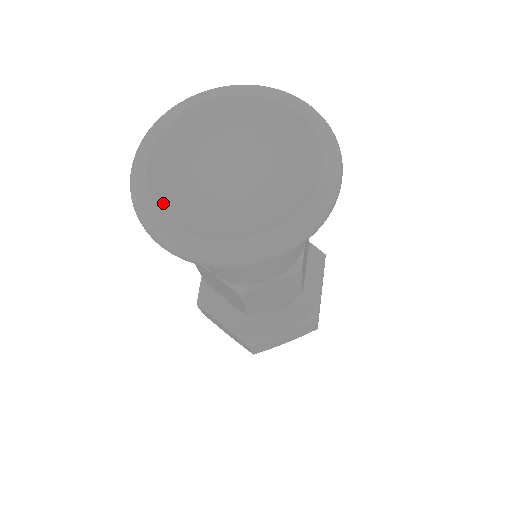
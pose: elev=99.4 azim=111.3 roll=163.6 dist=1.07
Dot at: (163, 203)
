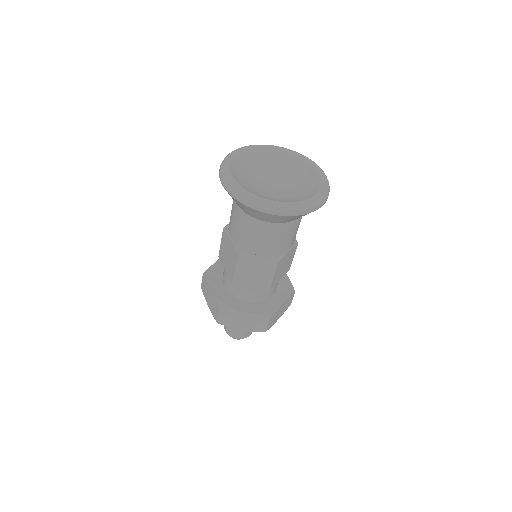
Dot at: (235, 171)
